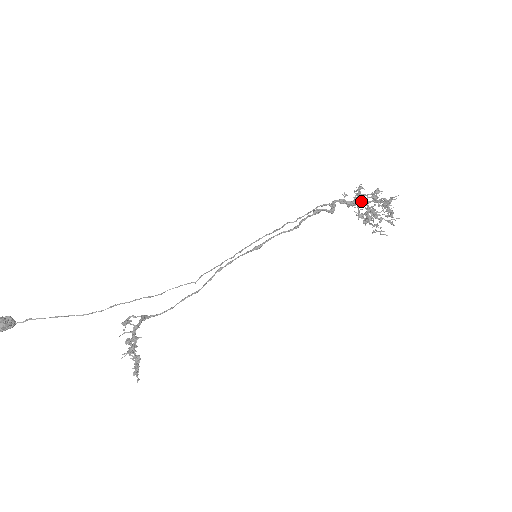
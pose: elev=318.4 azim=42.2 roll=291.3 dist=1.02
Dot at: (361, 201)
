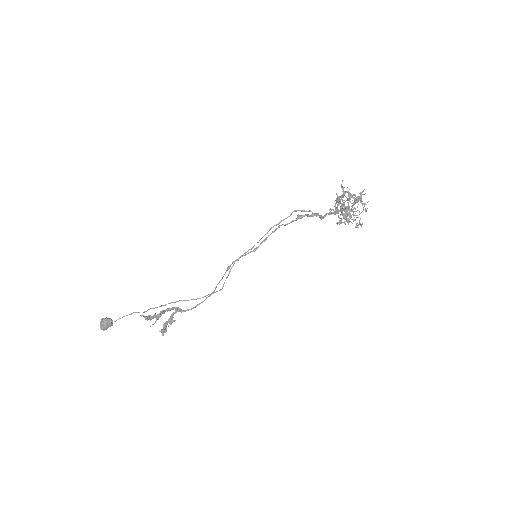
Dot at: (337, 204)
